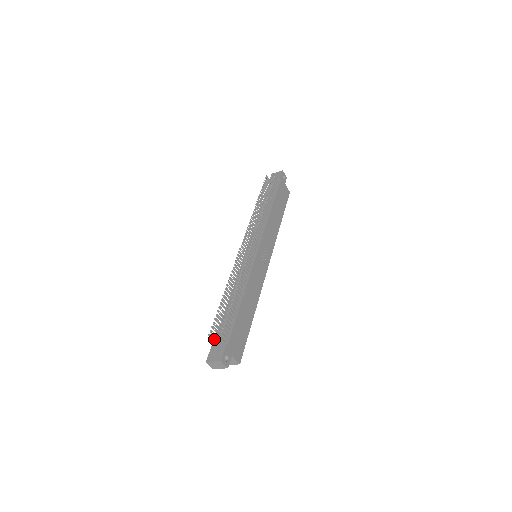
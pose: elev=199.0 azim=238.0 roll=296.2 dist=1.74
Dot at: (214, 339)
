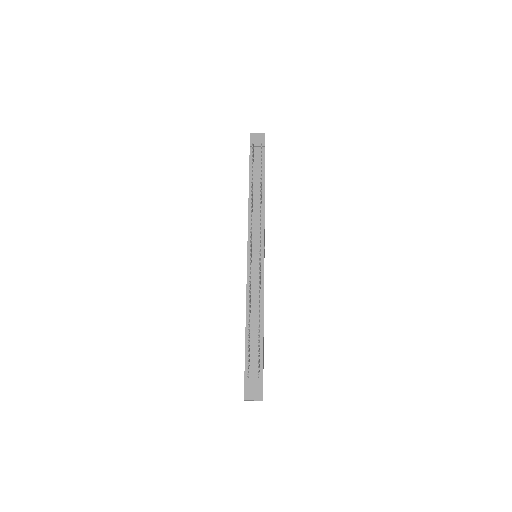
Dot at: occluded
